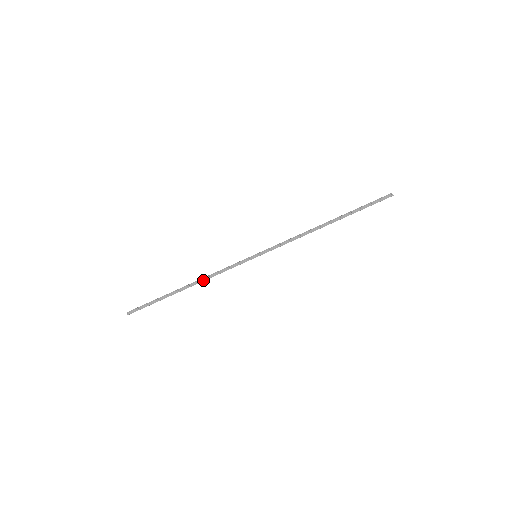
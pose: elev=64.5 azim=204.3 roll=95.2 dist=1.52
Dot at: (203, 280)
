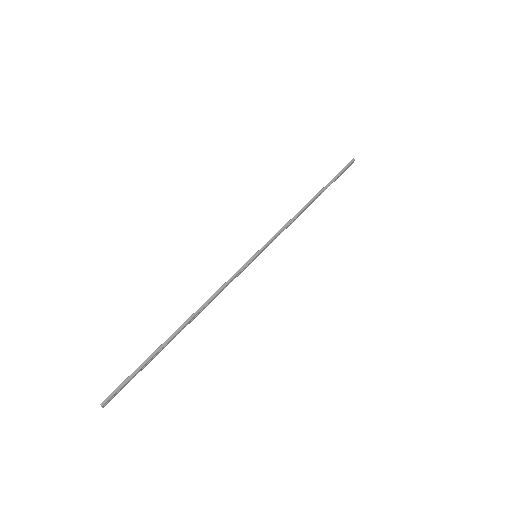
Dot at: (202, 306)
